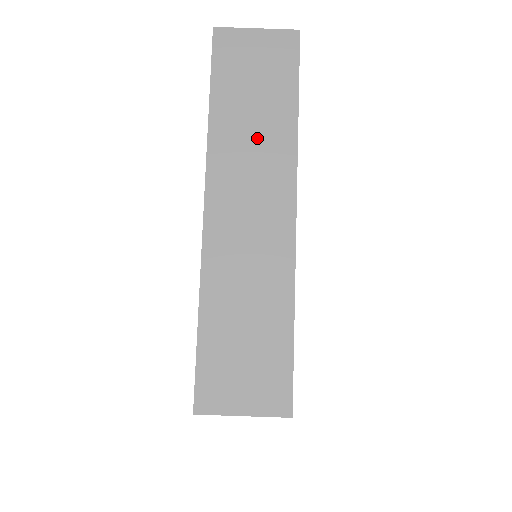
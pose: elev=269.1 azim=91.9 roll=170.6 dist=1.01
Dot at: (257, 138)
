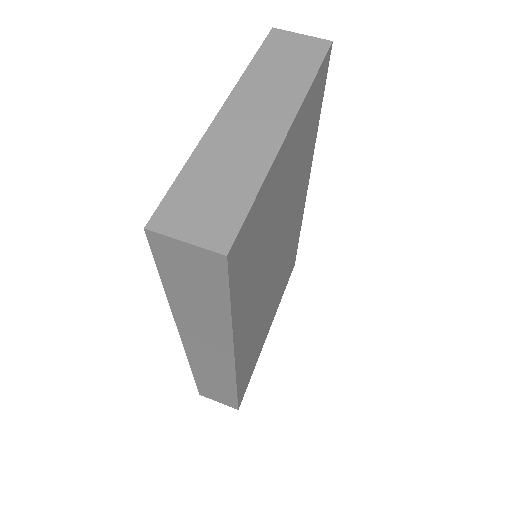
Dot at: (278, 84)
